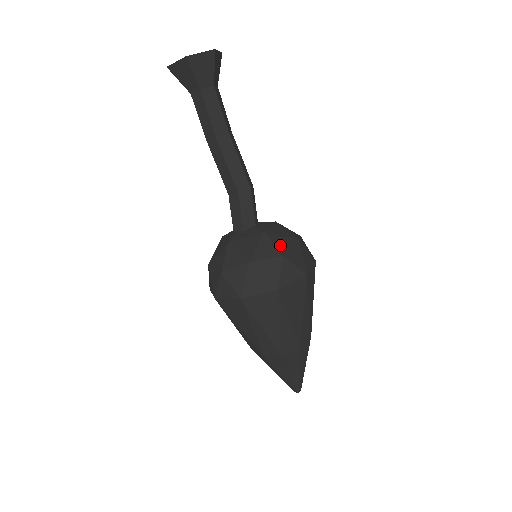
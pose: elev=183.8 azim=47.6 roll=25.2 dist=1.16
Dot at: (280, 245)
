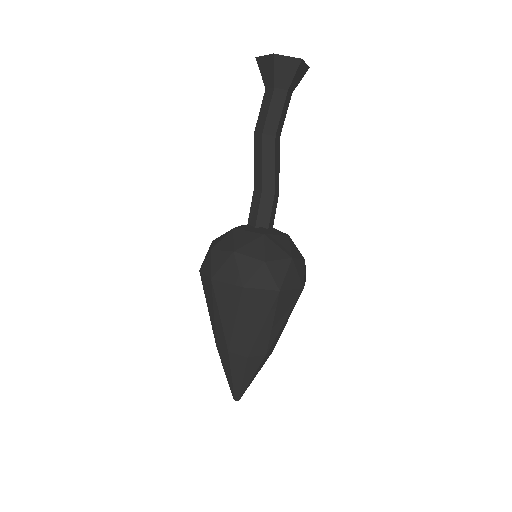
Dot at: (298, 250)
